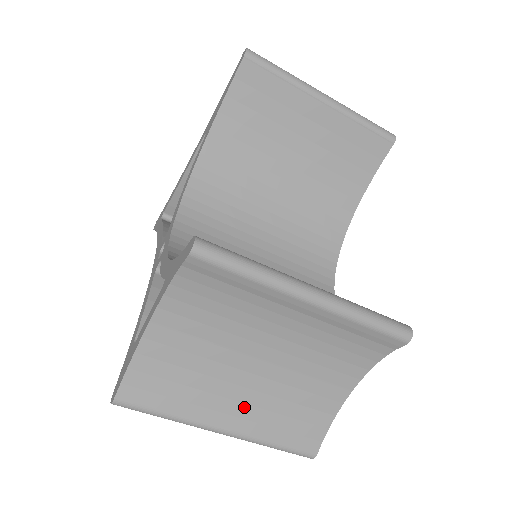
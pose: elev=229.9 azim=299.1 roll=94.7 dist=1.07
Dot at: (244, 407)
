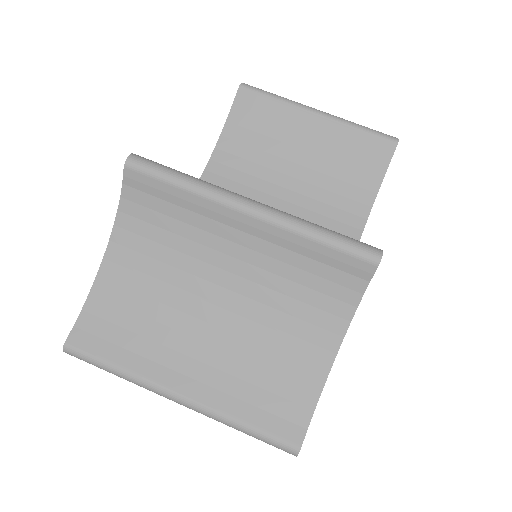
Dot at: (204, 368)
